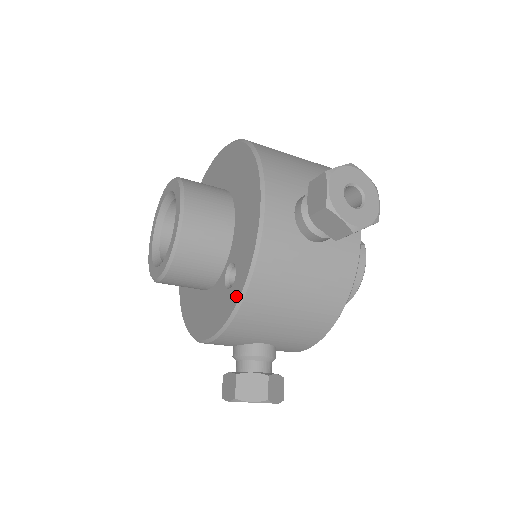
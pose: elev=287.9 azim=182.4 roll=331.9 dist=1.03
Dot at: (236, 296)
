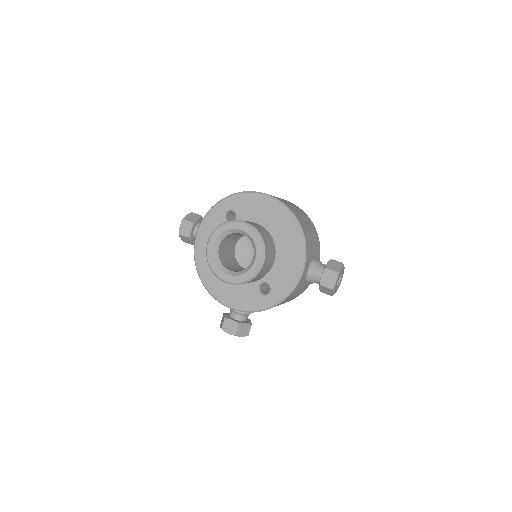
Dot at: (269, 304)
